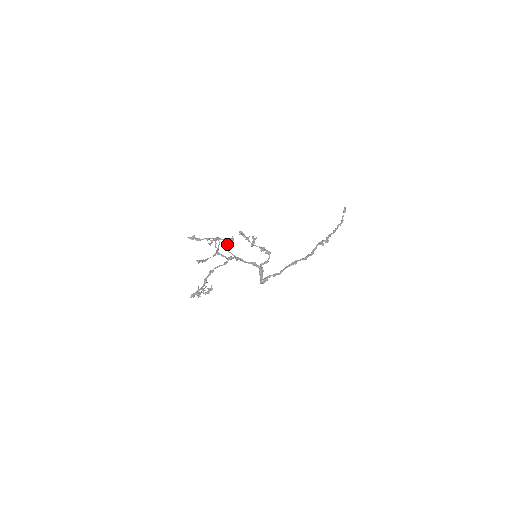
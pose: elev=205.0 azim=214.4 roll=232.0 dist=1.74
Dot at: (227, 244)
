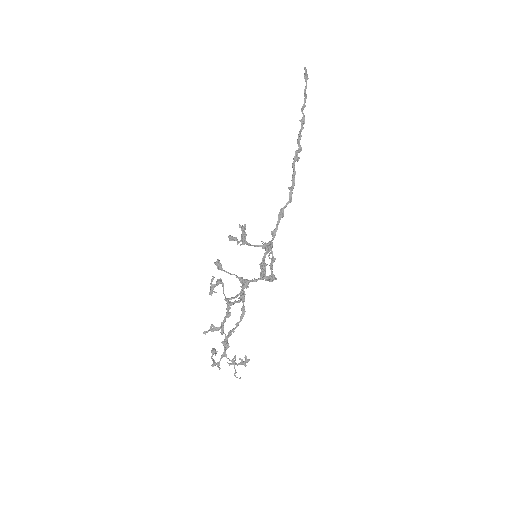
Dot at: (217, 262)
